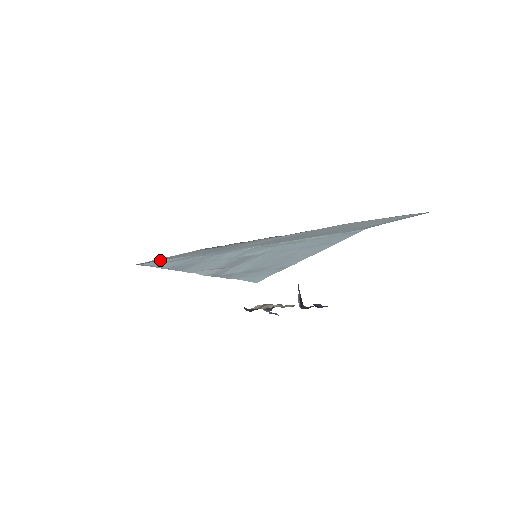
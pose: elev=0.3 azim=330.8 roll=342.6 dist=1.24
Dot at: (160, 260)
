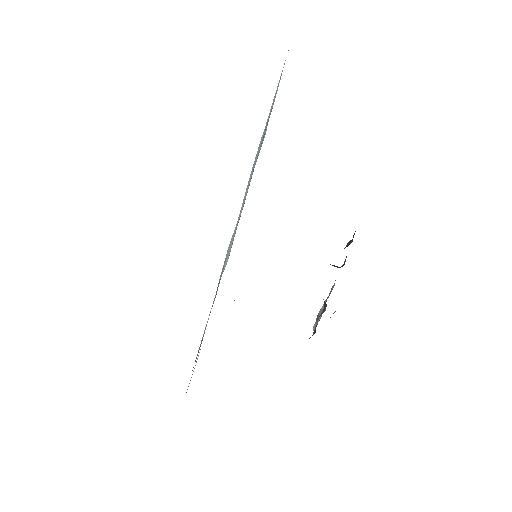
Dot at: occluded
